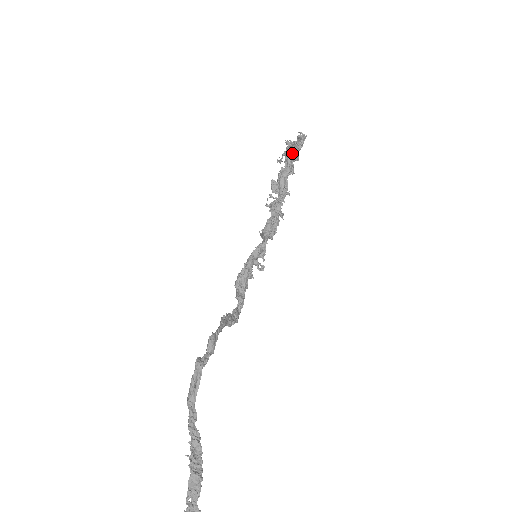
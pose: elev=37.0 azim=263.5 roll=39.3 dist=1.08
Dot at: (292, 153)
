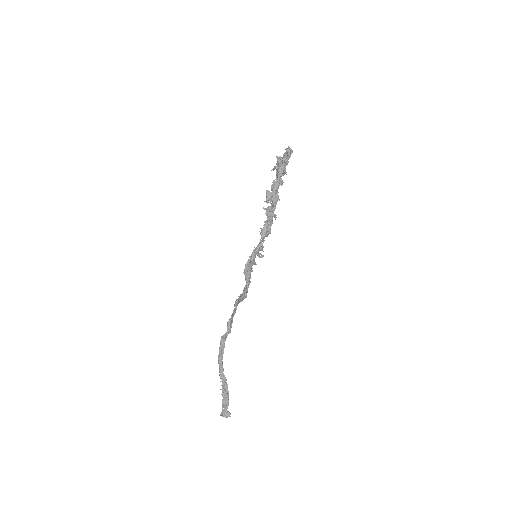
Dot at: (281, 171)
